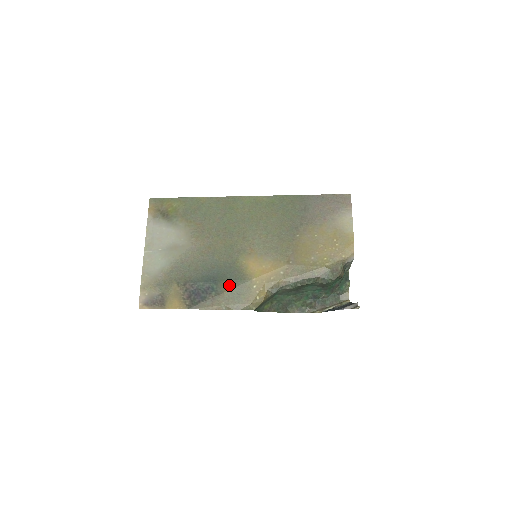
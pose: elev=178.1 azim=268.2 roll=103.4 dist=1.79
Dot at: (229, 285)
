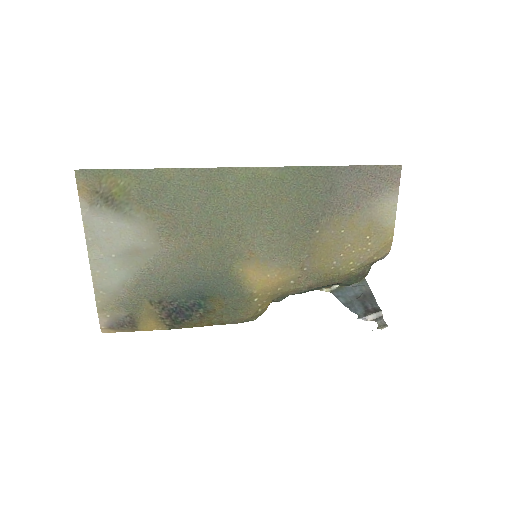
Dot at: (222, 300)
